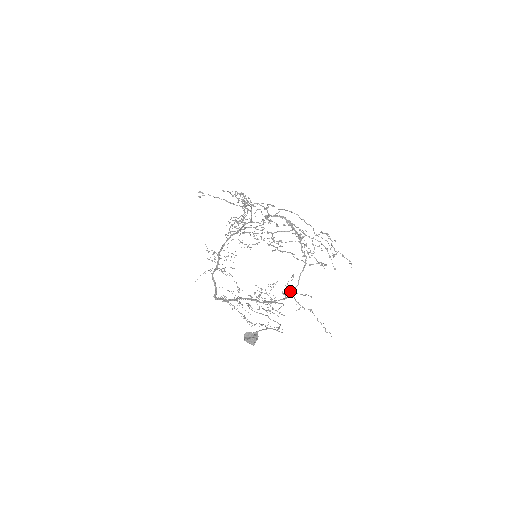
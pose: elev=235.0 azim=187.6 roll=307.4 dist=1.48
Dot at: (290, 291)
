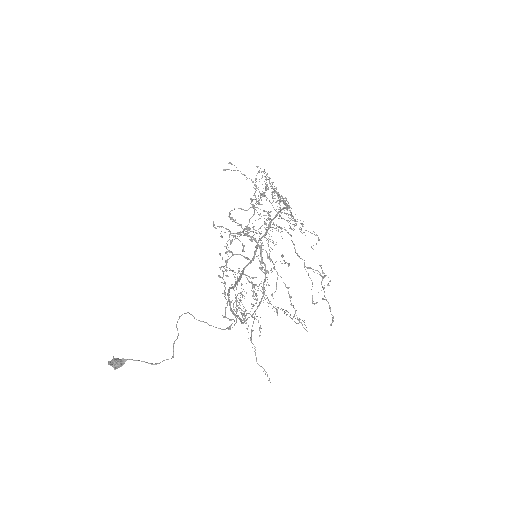
Dot at: (251, 315)
